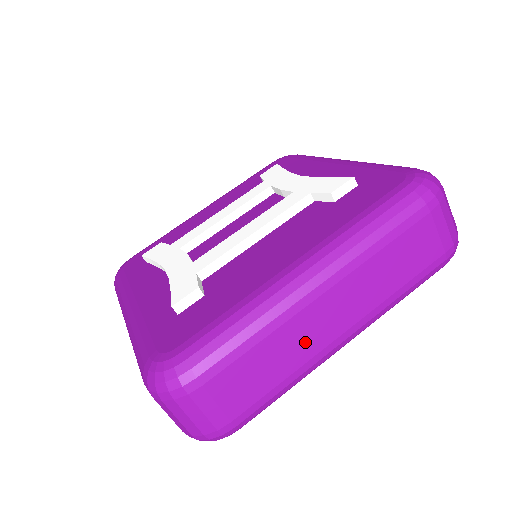
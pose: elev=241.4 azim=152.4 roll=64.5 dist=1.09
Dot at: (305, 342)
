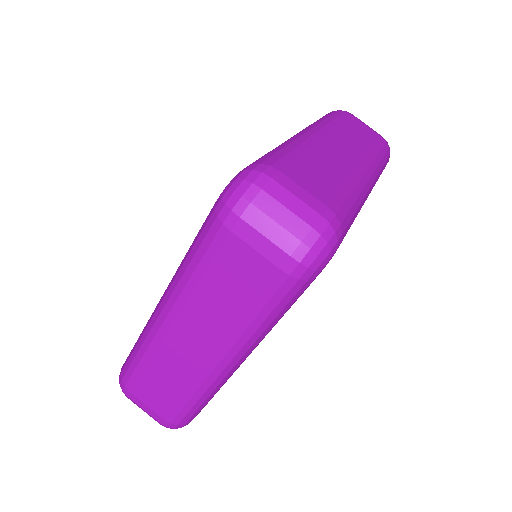
Dot at: (337, 163)
